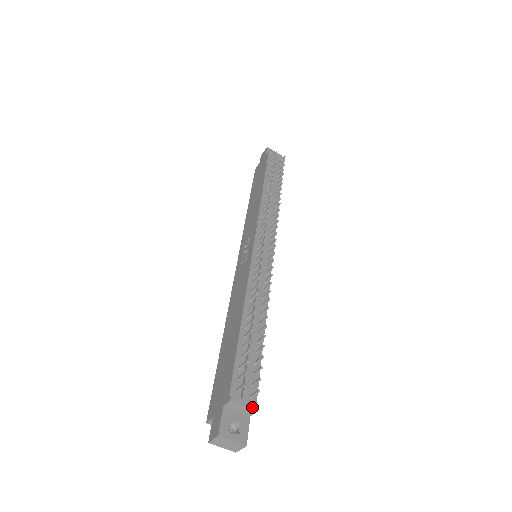
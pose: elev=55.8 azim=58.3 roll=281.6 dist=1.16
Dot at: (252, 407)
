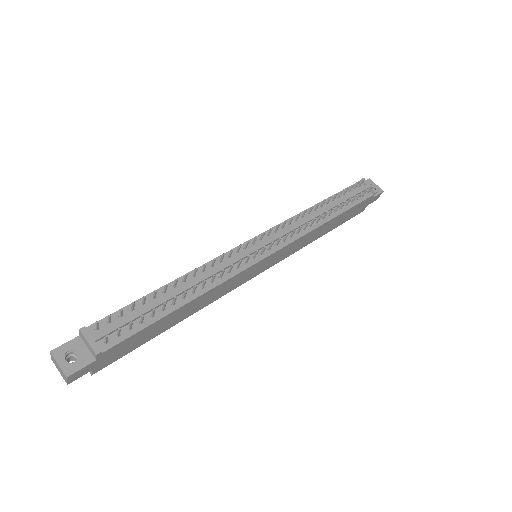
Dot at: (94, 348)
